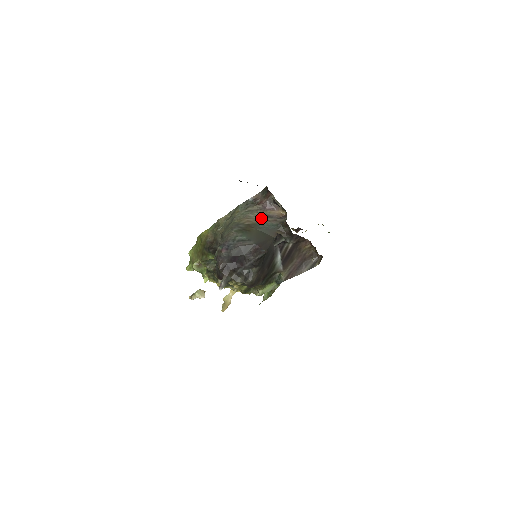
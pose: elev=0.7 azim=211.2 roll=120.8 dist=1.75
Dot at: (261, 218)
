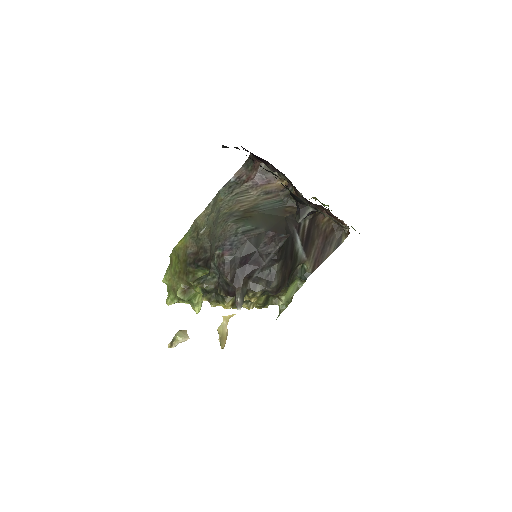
Dot at: (257, 198)
